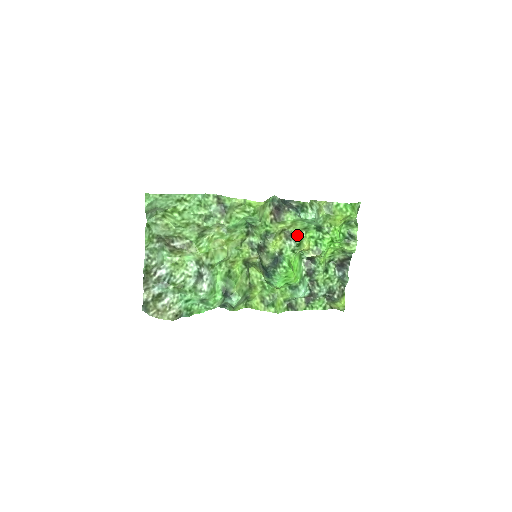
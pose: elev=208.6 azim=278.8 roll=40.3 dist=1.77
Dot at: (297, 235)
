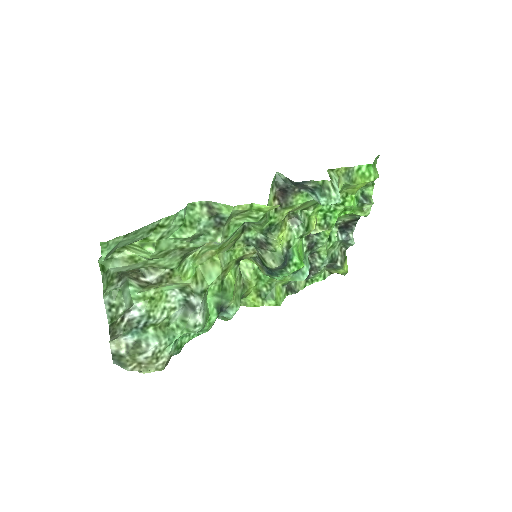
Dot at: (303, 213)
